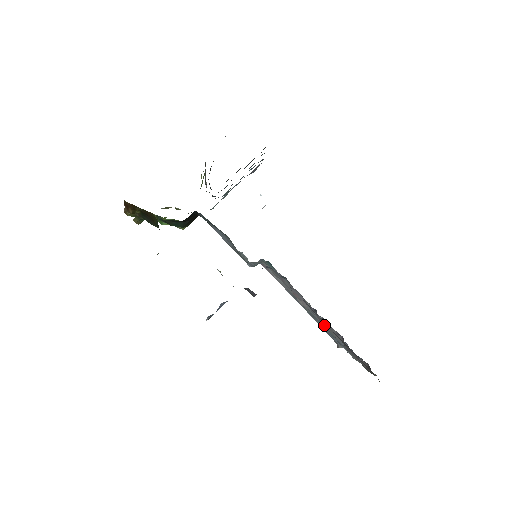
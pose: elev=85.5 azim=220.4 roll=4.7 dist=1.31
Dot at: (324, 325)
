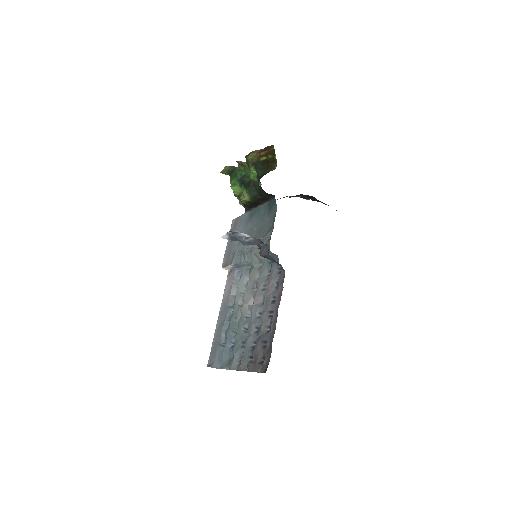
Dot at: (263, 317)
